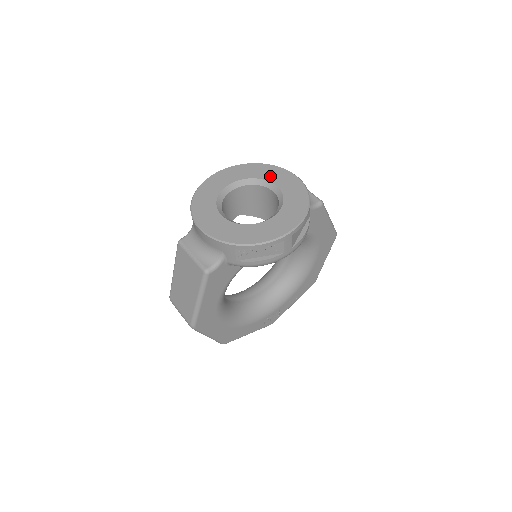
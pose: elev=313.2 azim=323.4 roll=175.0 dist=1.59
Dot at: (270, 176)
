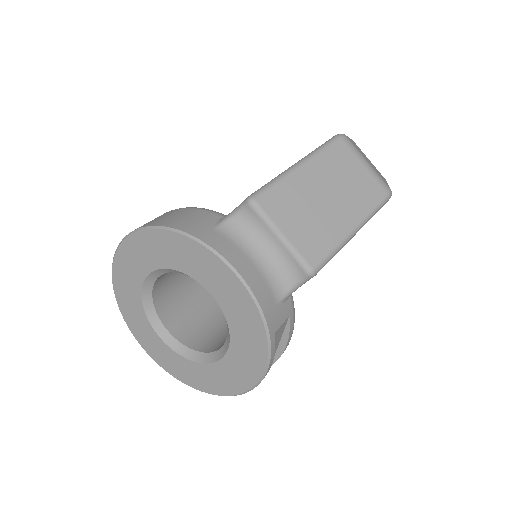
Dot at: (197, 270)
